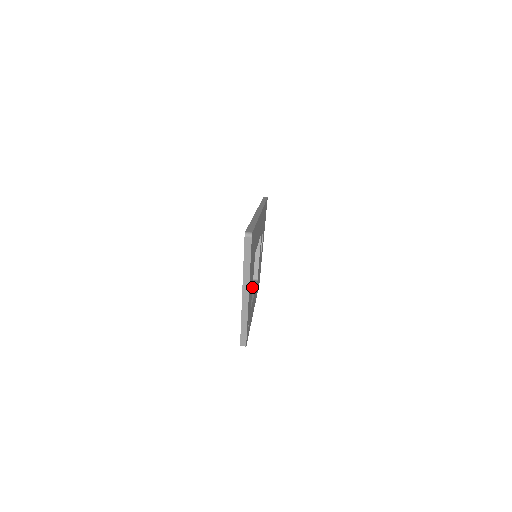
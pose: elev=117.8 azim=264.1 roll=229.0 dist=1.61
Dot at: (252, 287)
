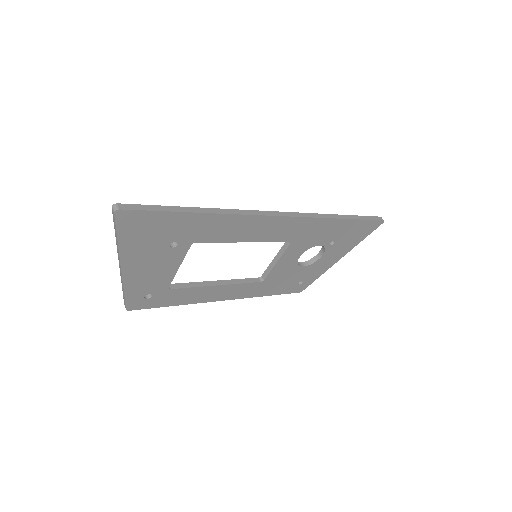
Dot at: occluded
